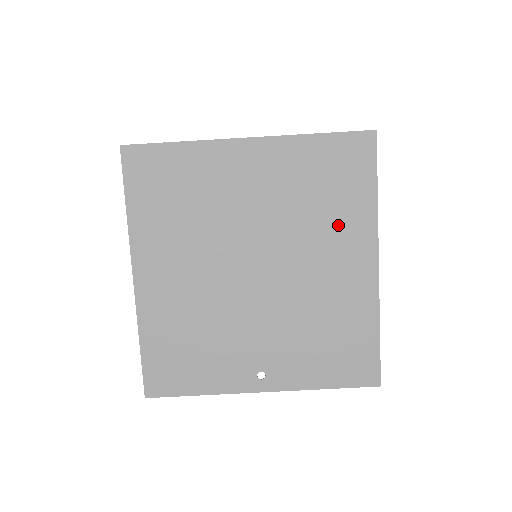
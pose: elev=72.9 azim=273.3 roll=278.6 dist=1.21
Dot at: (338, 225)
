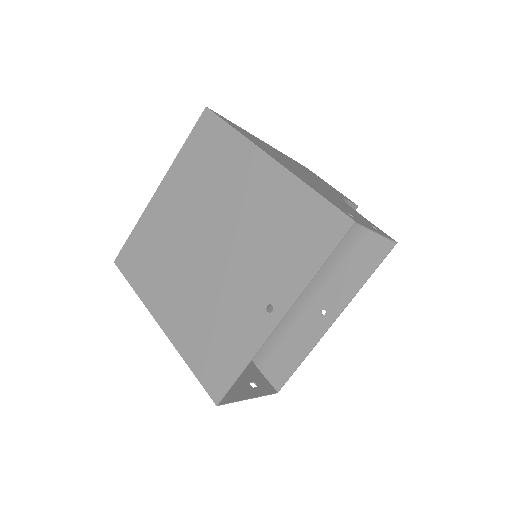
Dot at: (230, 168)
